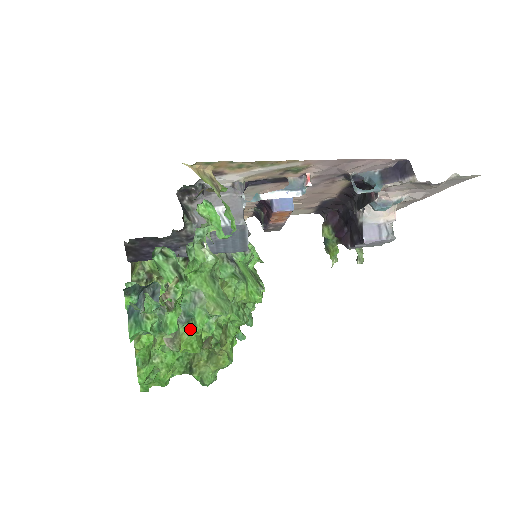
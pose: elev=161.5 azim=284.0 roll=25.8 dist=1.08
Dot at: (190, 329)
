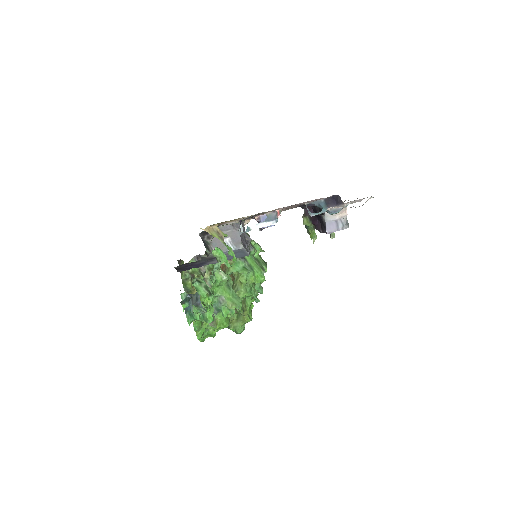
Dot at: (221, 315)
